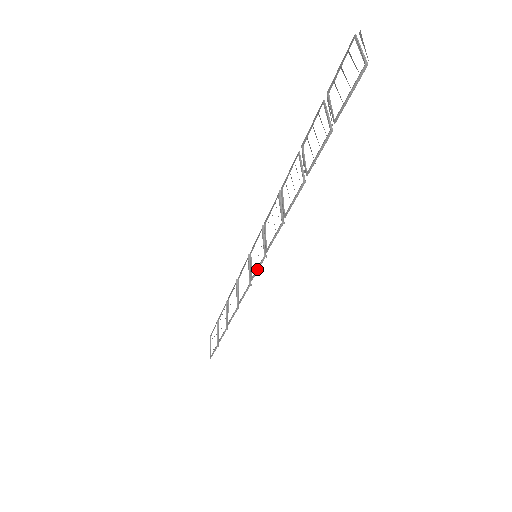
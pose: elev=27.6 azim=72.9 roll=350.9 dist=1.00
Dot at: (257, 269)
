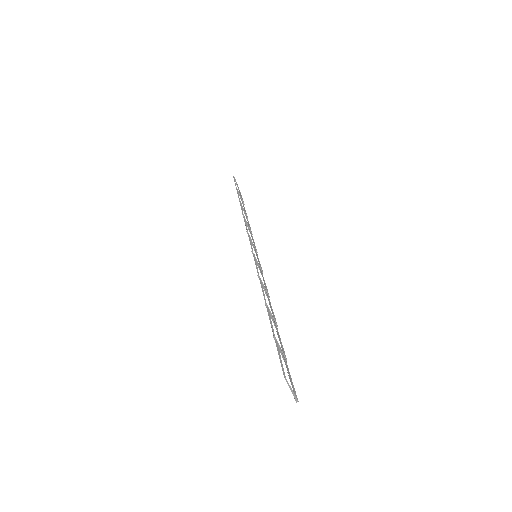
Dot at: (250, 244)
